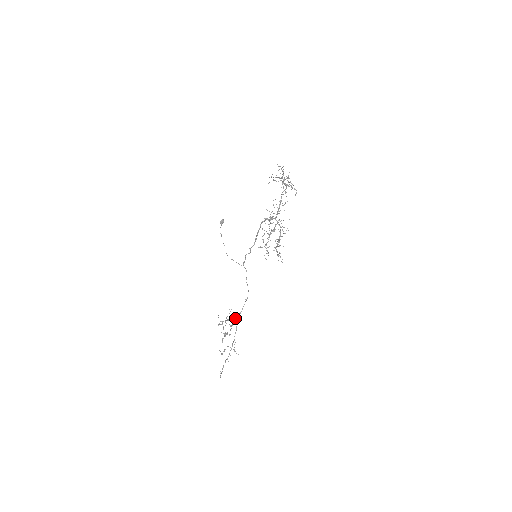
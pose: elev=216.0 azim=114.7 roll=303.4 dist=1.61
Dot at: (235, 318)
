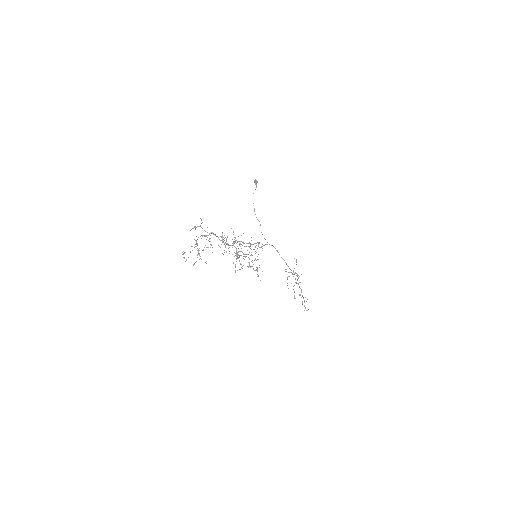
Dot at: occluded
